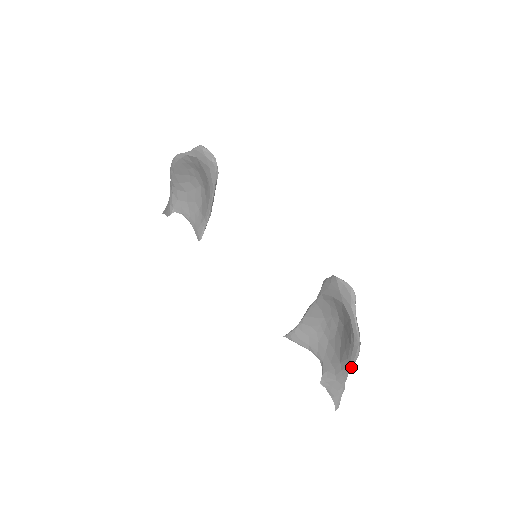
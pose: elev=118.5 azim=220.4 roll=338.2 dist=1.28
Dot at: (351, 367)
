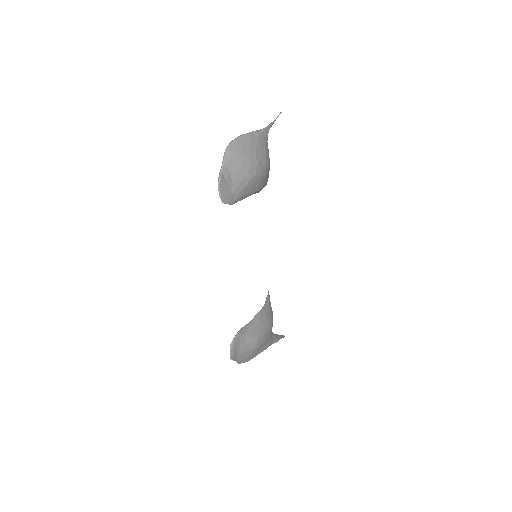
Dot at: occluded
